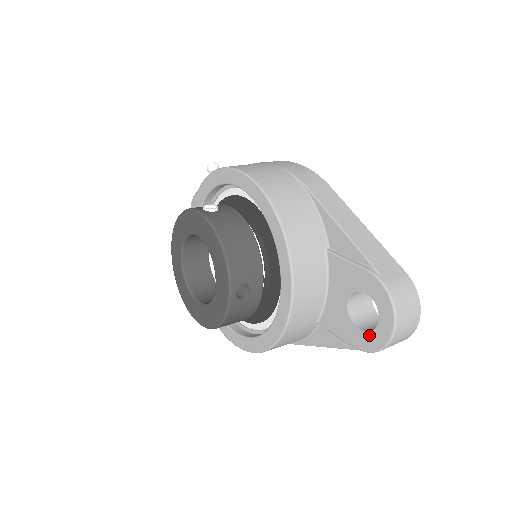
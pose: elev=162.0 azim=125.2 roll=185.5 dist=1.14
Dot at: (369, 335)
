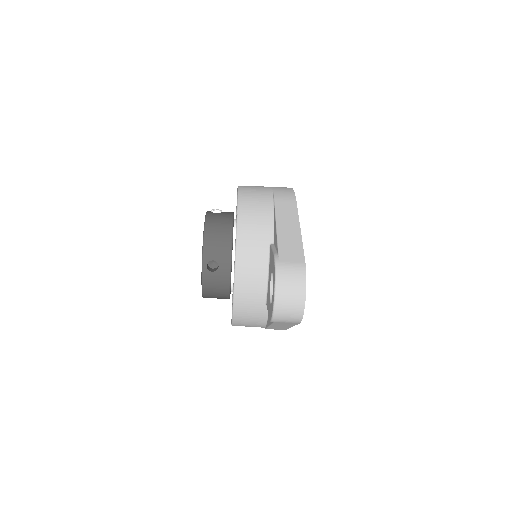
Dot at: (271, 306)
